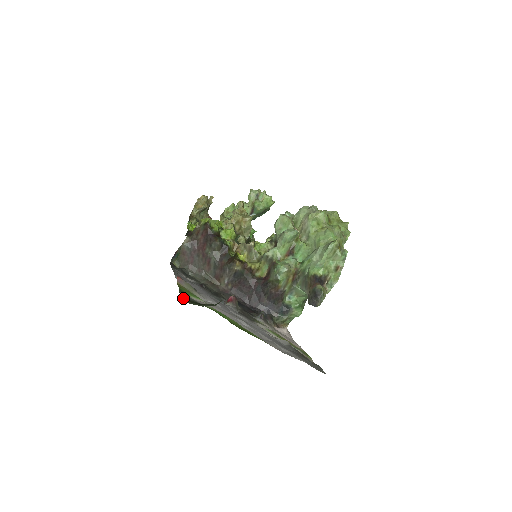
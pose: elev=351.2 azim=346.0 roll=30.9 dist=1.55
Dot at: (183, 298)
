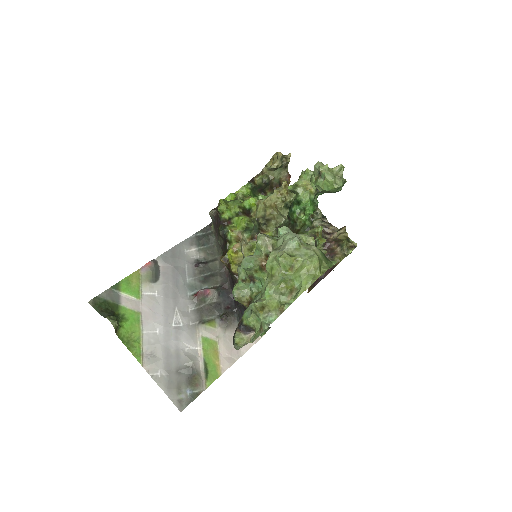
Dot at: (95, 299)
